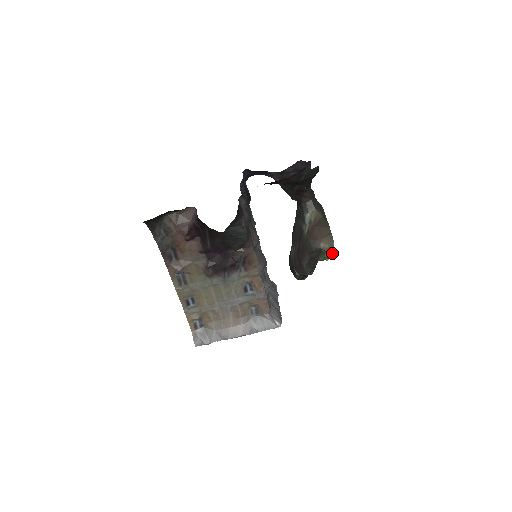
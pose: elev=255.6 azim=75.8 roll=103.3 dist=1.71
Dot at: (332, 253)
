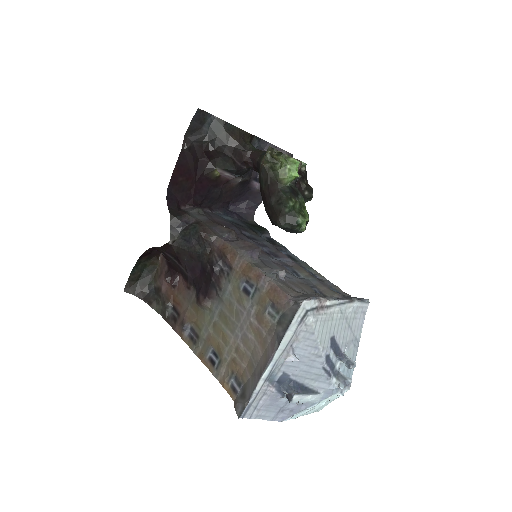
Dot at: (269, 154)
